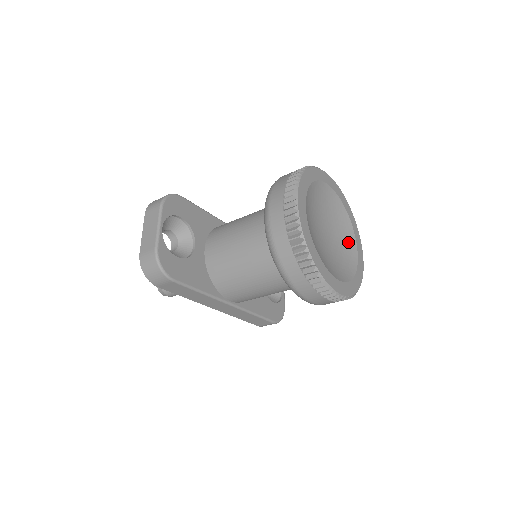
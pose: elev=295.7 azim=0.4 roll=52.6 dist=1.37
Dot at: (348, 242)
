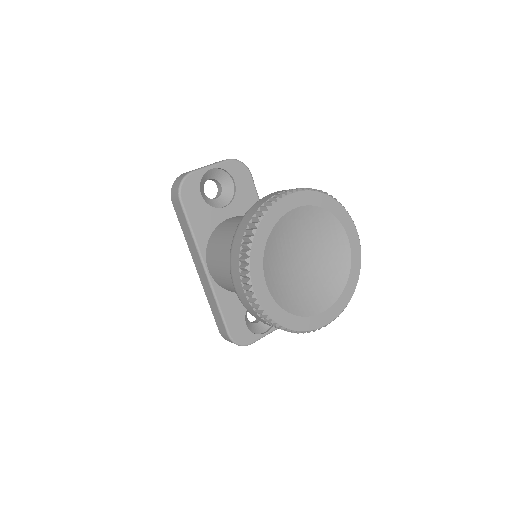
Dot at: (323, 297)
